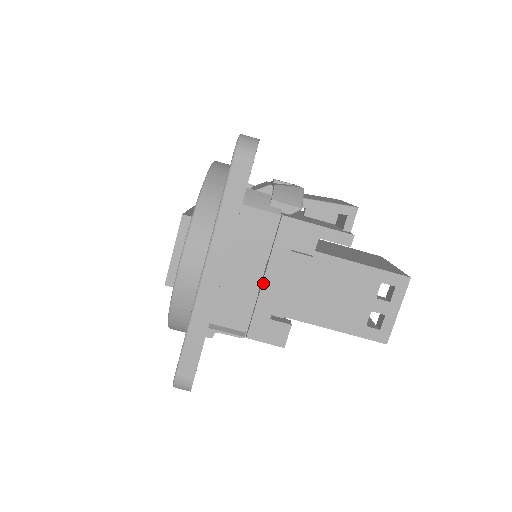
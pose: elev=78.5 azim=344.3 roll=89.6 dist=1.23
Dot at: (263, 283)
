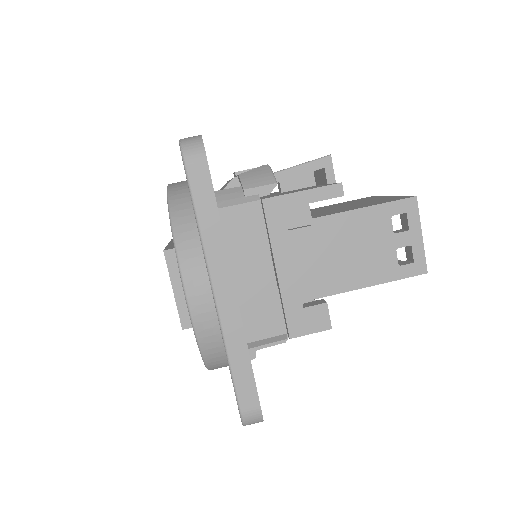
Dot at: (278, 276)
